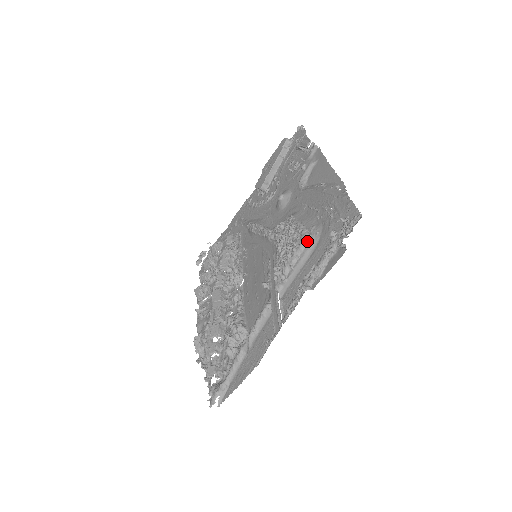
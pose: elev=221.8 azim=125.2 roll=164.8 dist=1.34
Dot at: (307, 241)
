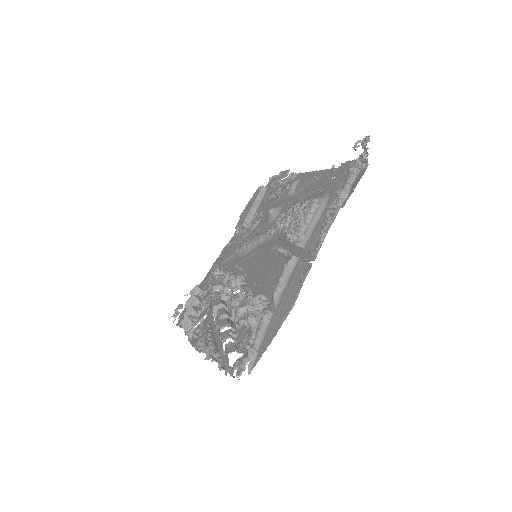
Dot at: (317, 202)
